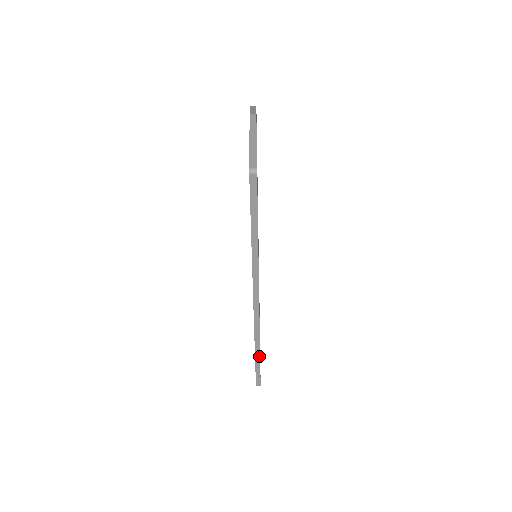
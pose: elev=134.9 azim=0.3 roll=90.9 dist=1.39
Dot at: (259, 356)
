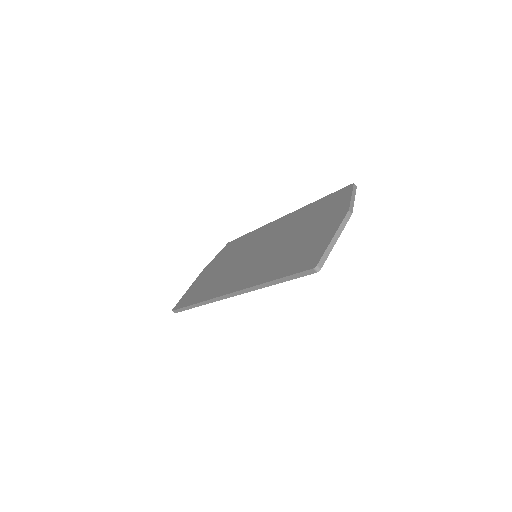
Dot at: occluded
